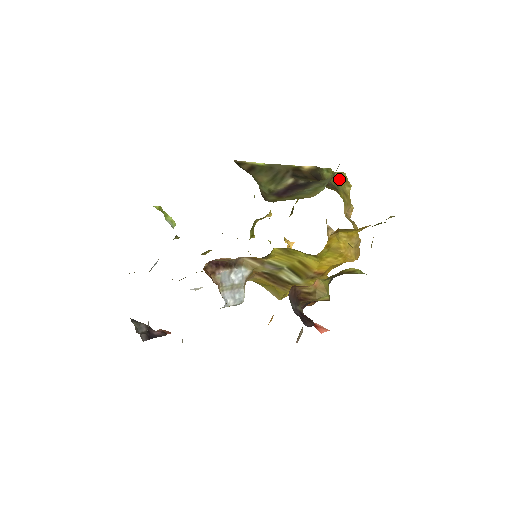
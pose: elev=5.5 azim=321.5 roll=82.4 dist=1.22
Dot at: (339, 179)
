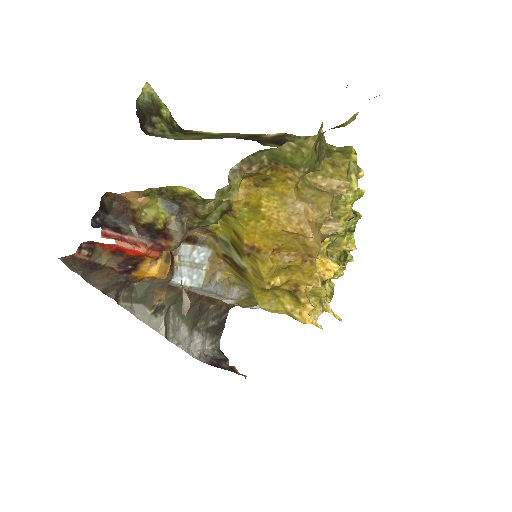
Dot at: (336, 152)
